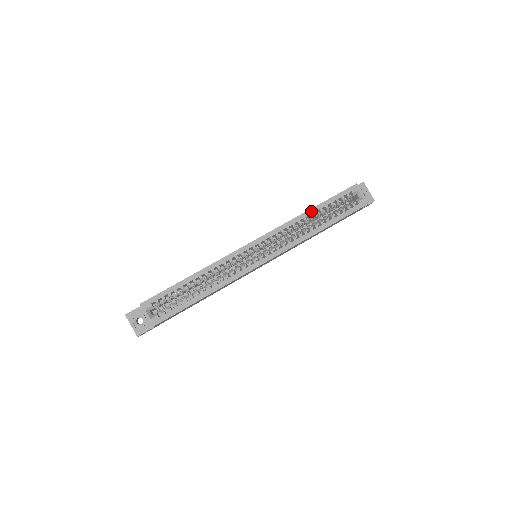
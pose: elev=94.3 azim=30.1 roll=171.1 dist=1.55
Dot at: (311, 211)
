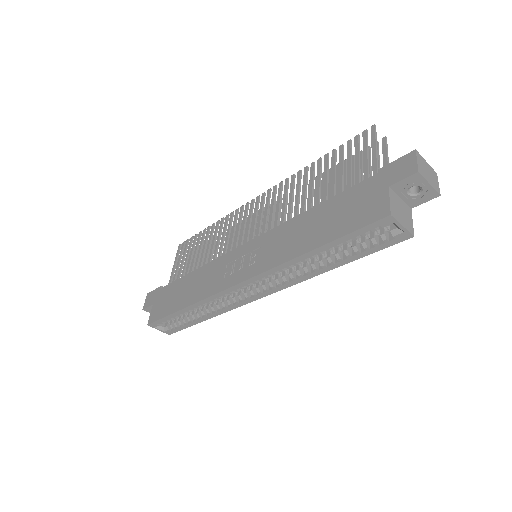
Dot at: (311, 253)
